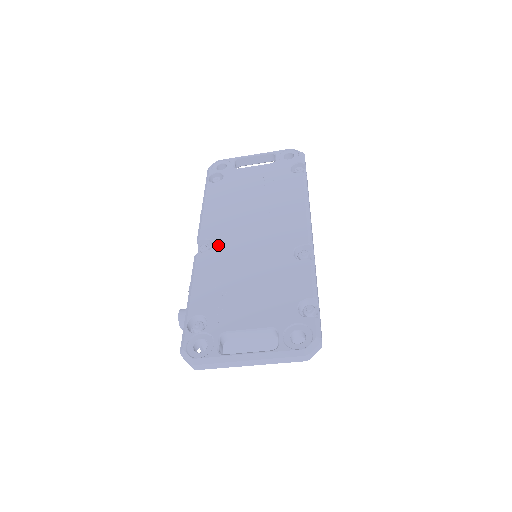
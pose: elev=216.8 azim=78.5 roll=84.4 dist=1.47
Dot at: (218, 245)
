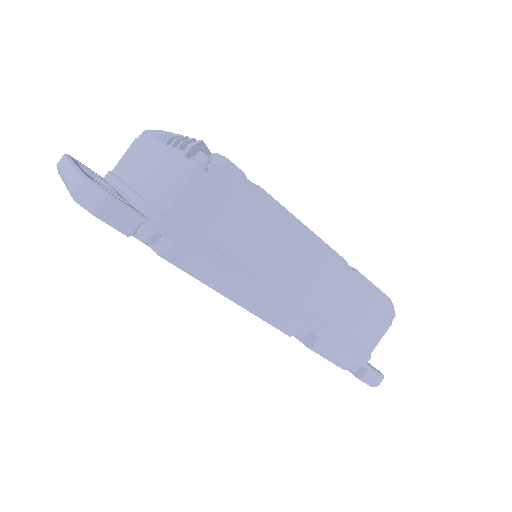
Dot at: occluded
